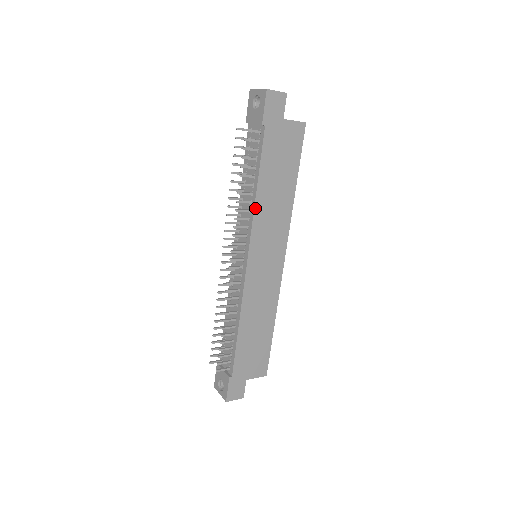
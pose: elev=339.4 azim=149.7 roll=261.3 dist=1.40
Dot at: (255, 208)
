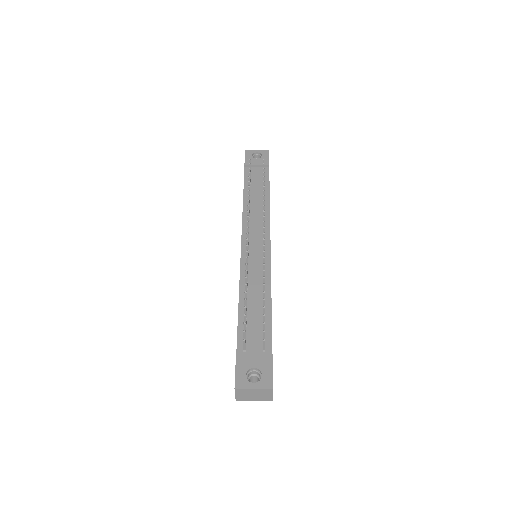
Dot at: occluded
